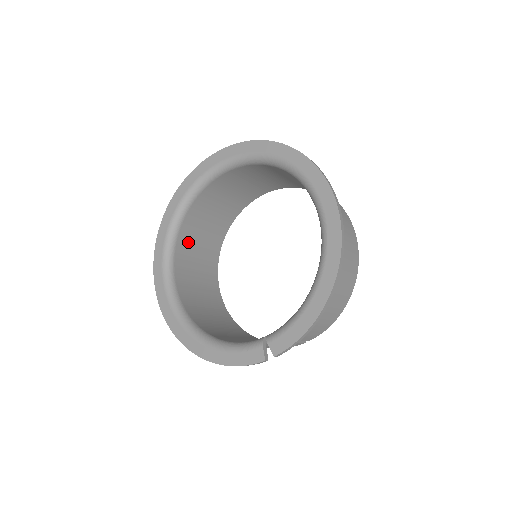
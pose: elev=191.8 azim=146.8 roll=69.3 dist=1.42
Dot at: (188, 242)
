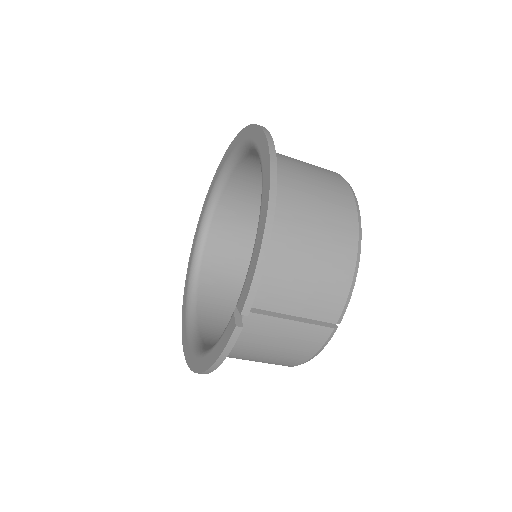
Dot at: (214, 287)
